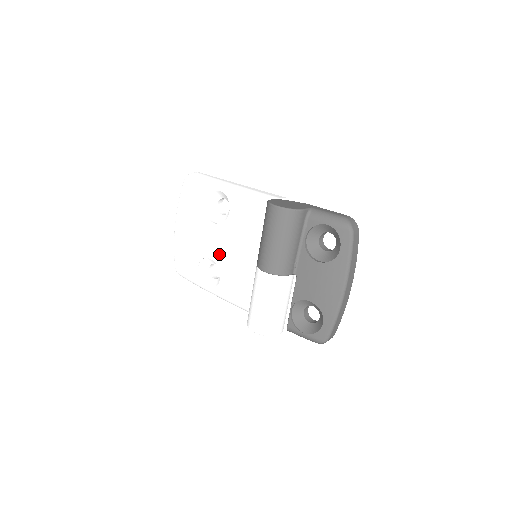
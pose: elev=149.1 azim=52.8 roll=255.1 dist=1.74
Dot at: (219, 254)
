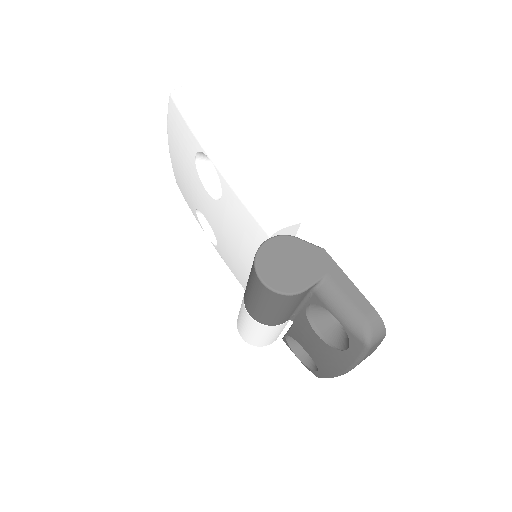
Dot at: (214, 225)
